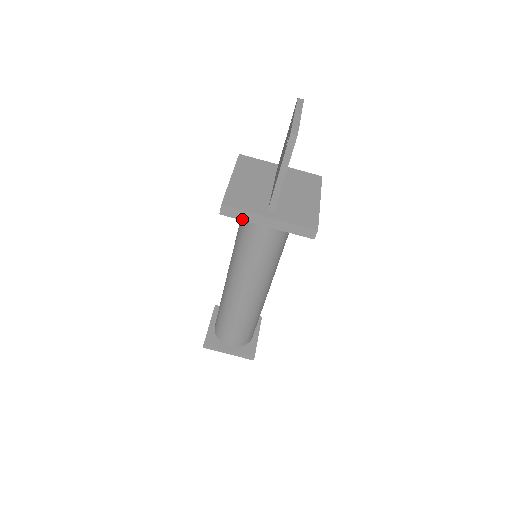
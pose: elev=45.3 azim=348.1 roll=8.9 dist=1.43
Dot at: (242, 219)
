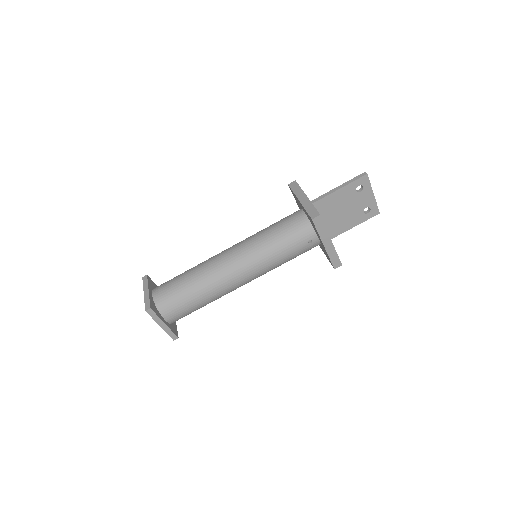
Dot at: (294, 191)
